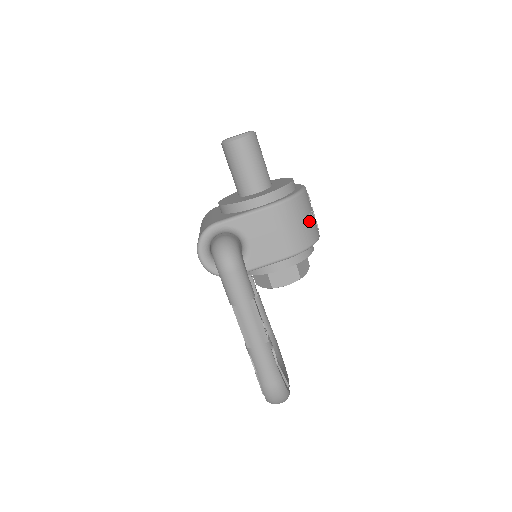
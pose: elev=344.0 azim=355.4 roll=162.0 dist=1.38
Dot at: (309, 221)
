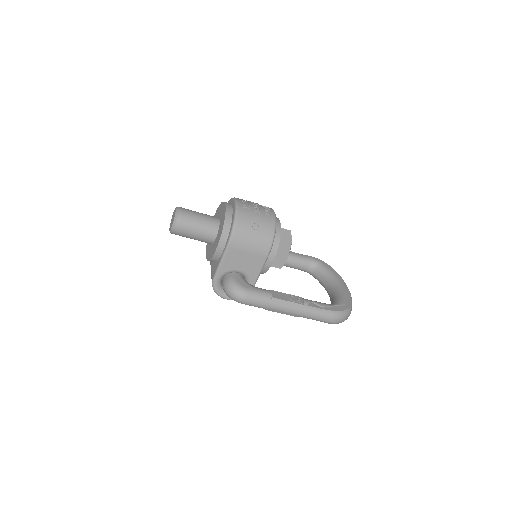
Dot at: (258, 225)
